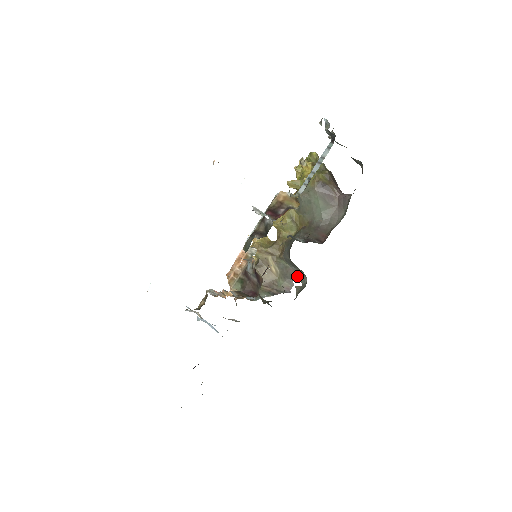
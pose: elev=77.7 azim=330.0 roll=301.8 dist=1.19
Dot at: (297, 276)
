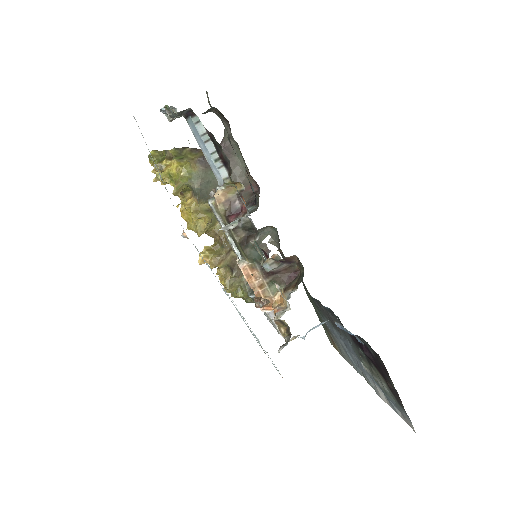
Dot at: (260, 236)
